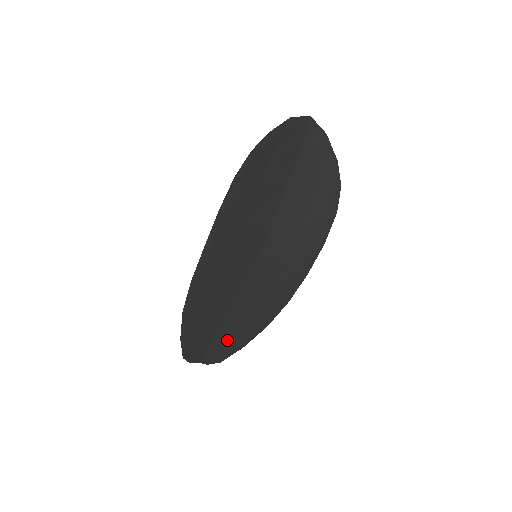
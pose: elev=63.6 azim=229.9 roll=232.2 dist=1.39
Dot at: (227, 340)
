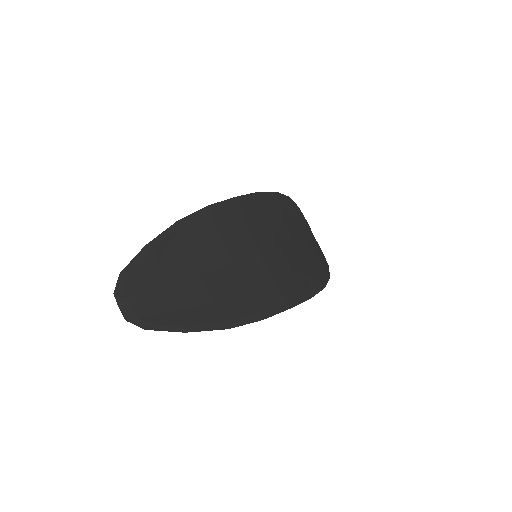
Dot at: (177, 306)
